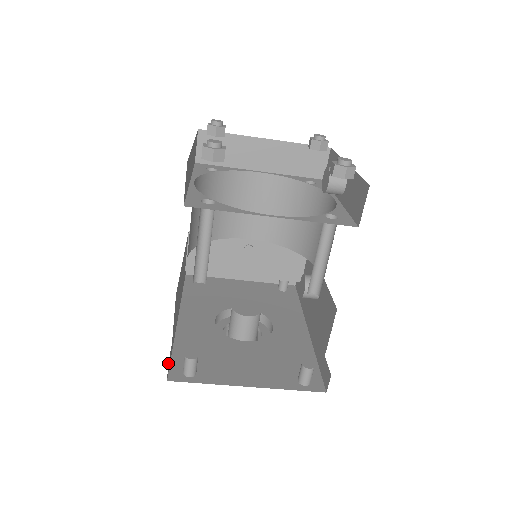
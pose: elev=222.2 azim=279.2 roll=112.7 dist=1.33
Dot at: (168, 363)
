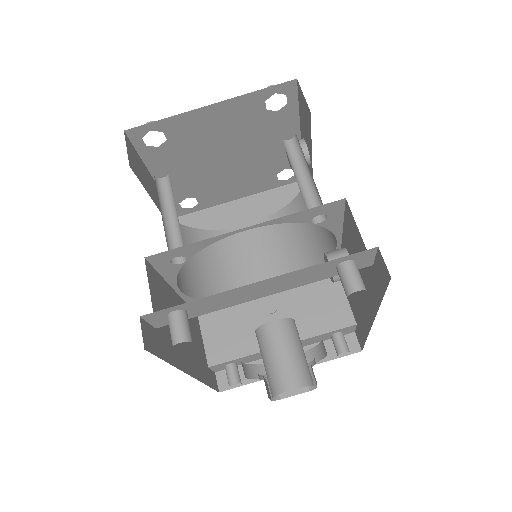
Dot at: (141, 322)
